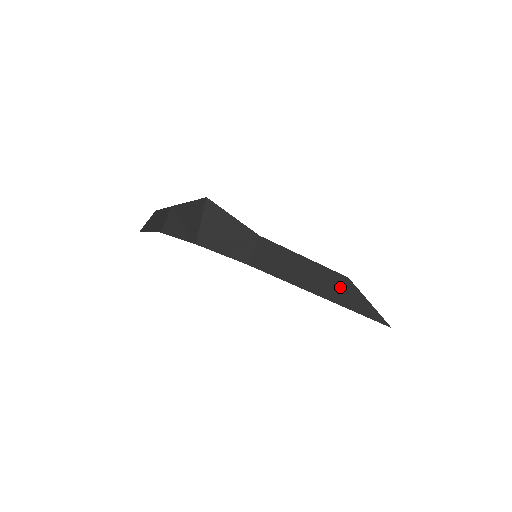
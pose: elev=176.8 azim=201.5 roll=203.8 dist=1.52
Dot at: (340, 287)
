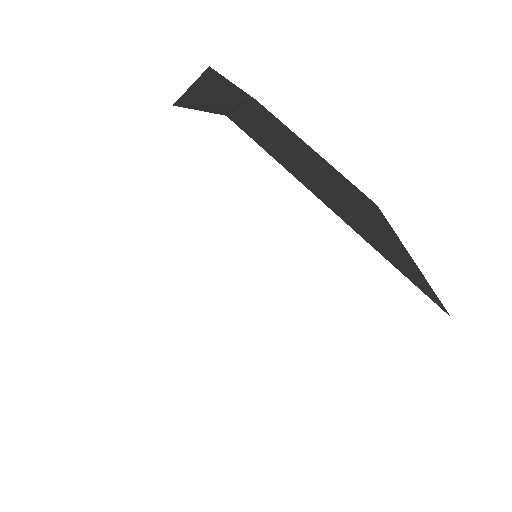
Dot at: (361, 209)
